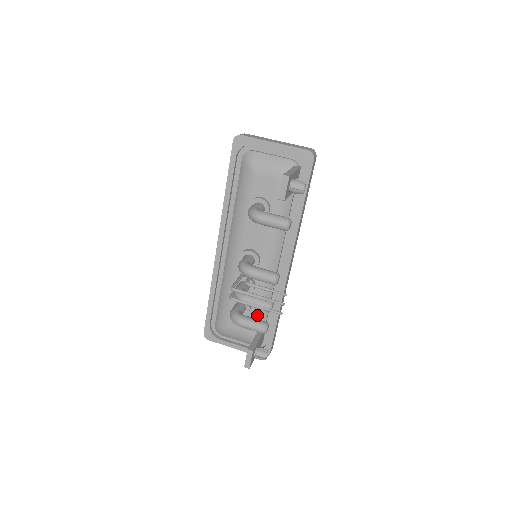
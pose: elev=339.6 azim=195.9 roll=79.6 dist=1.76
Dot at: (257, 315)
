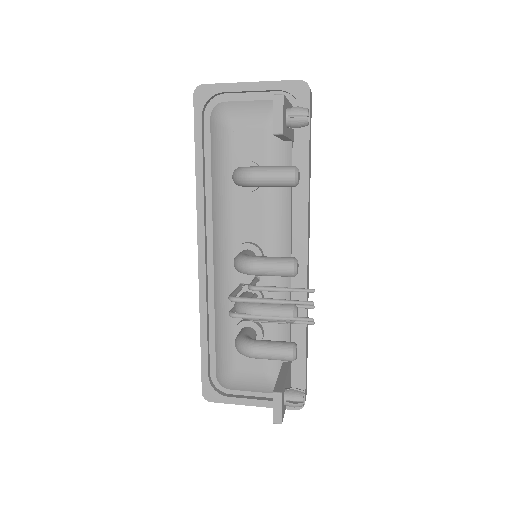
Dot at: occluded
